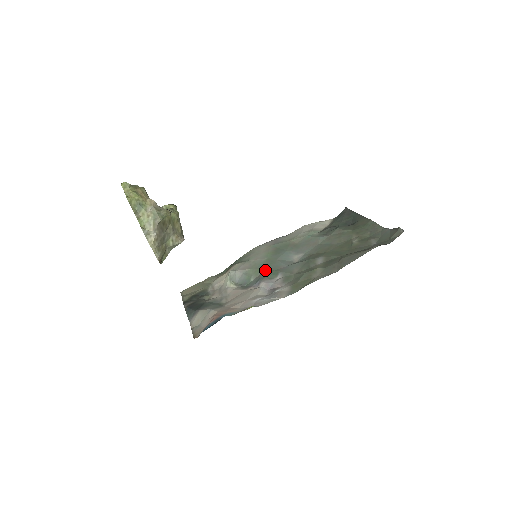
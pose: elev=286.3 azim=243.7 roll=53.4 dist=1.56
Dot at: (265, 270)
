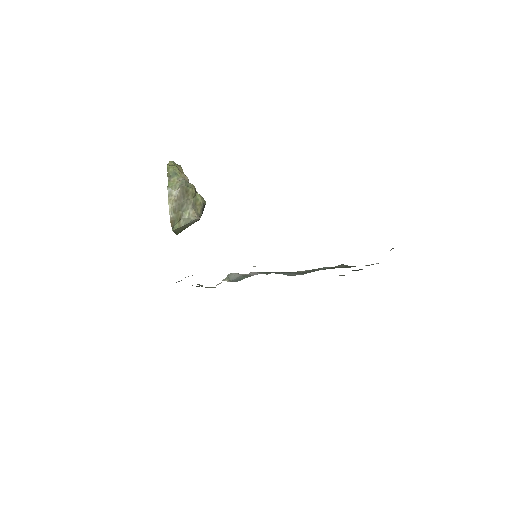
Dot at: occluded
